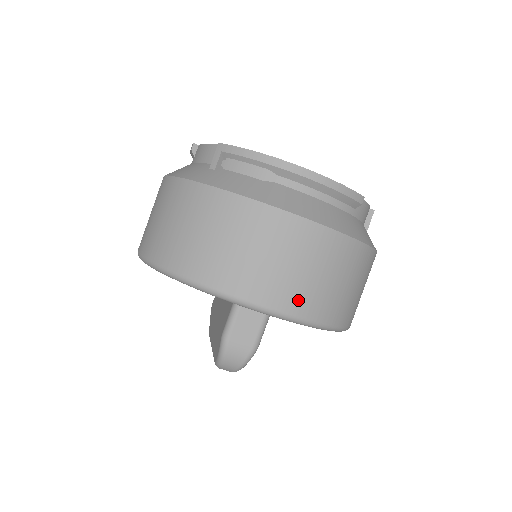
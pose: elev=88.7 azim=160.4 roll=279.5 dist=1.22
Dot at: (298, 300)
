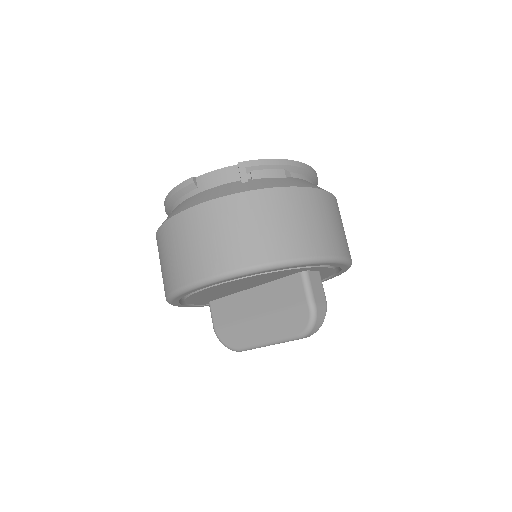
Dot at: (345, 246)
